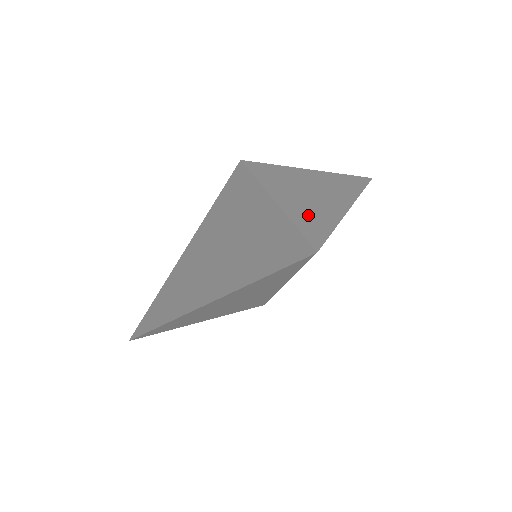
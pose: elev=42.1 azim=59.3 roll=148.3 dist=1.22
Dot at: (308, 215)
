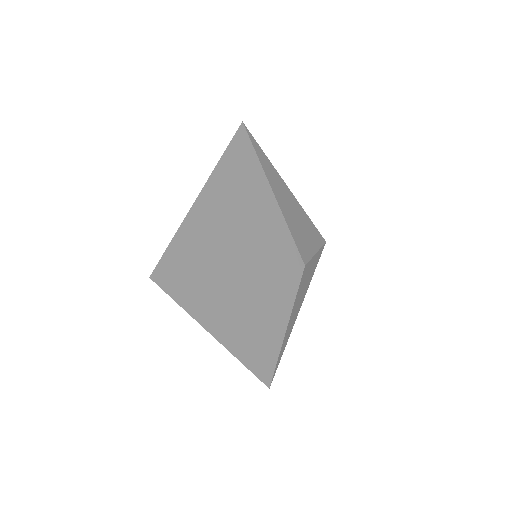
Dot at: (289, 215)
